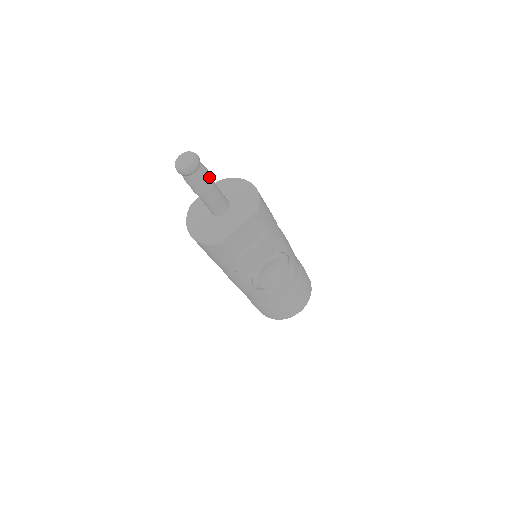
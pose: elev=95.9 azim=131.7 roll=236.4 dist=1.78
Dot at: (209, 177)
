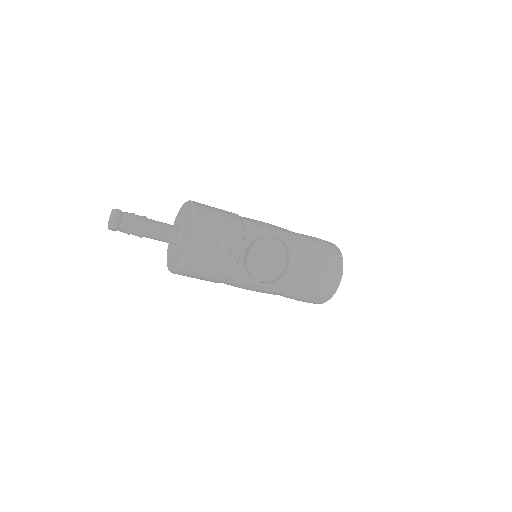
Dot at: (139, 218)
